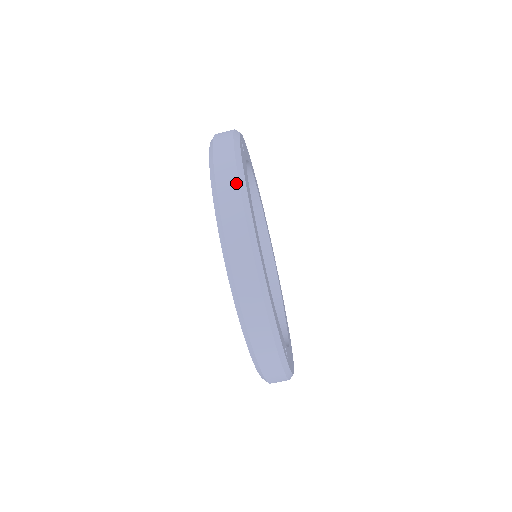
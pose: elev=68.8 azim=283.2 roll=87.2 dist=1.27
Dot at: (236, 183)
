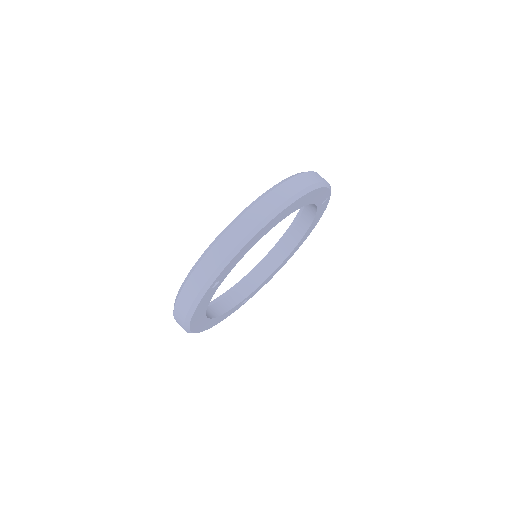
Dot at: (314, 182)
